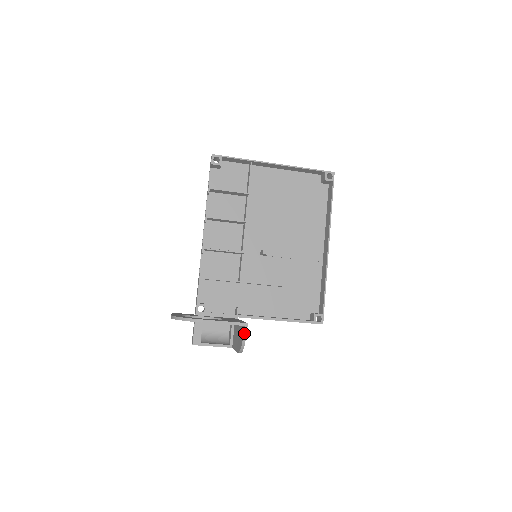
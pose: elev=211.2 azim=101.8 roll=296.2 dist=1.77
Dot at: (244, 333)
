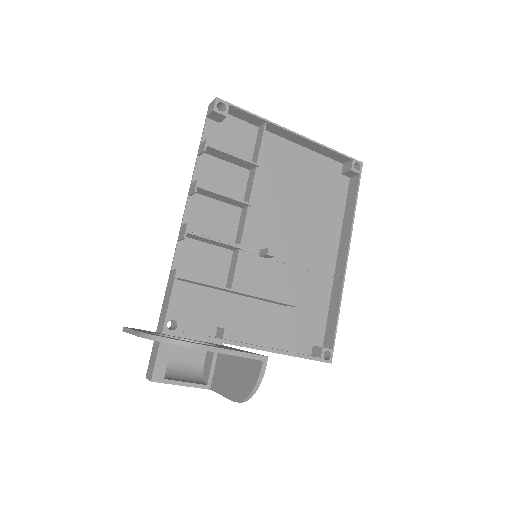
Dot at: (261, 372)
